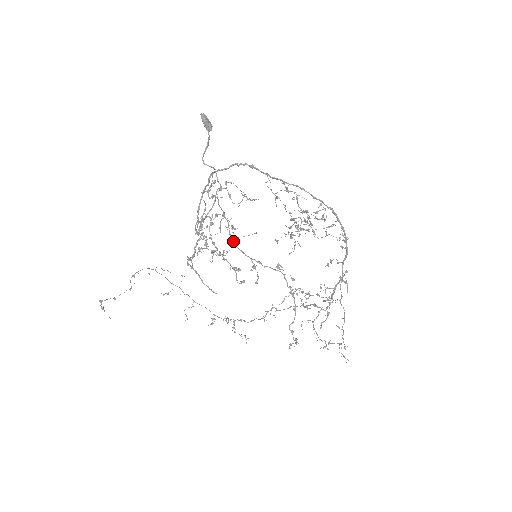
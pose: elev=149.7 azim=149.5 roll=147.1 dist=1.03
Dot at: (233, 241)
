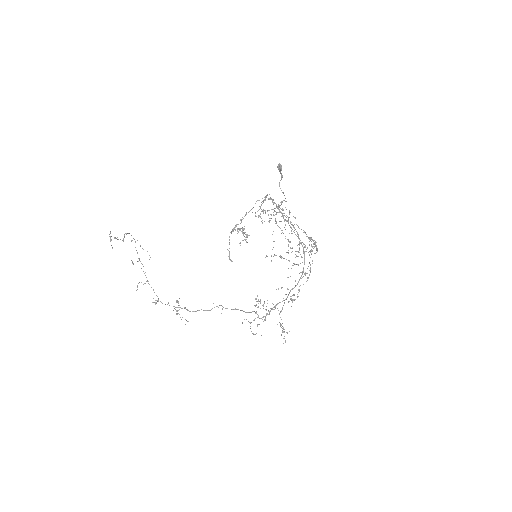
Dot at: (291, 227)
